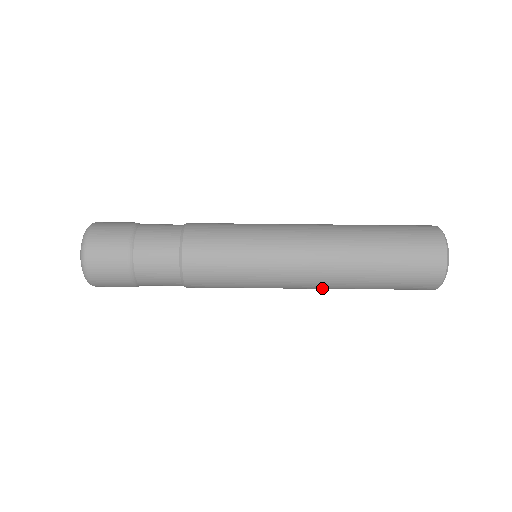
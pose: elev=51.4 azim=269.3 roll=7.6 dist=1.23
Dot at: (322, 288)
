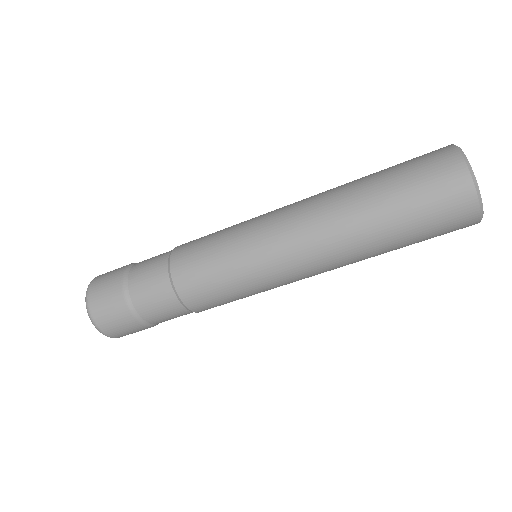
Dot at: occluded
